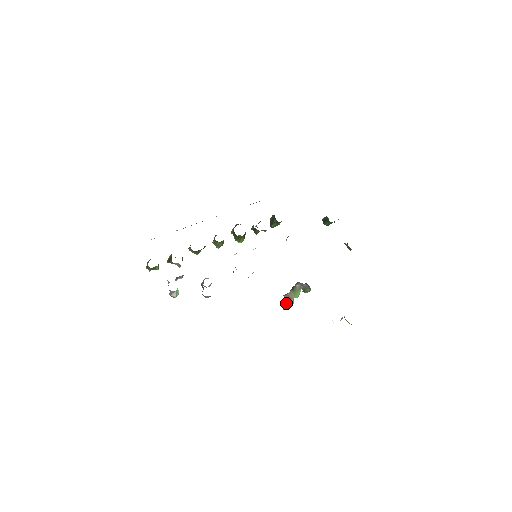
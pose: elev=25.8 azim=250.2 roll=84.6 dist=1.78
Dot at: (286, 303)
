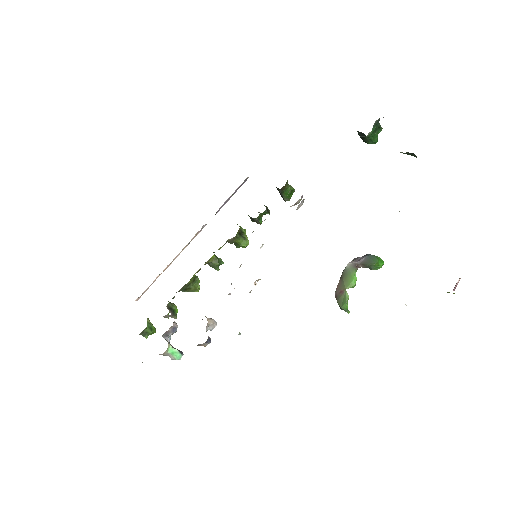
Dot at: occluded
